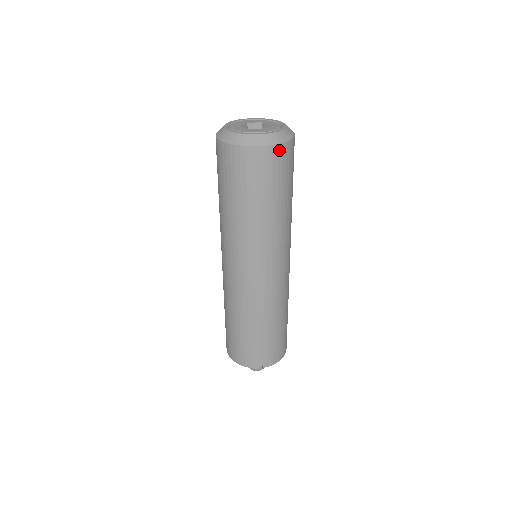
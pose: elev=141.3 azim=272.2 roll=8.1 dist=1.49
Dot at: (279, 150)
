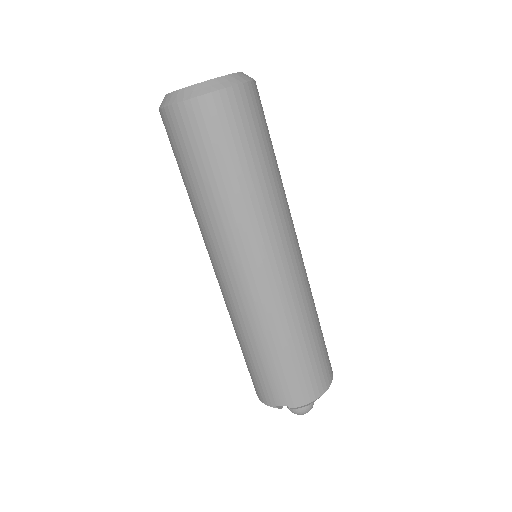
Dot at: (215, 101)
